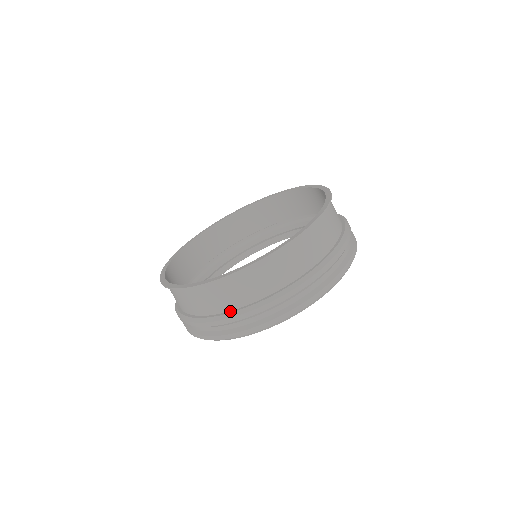
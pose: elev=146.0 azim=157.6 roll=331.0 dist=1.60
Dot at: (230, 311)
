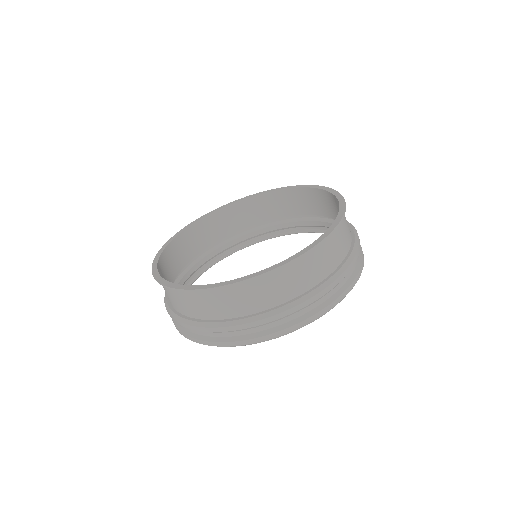
Dot at: (172, 308)
